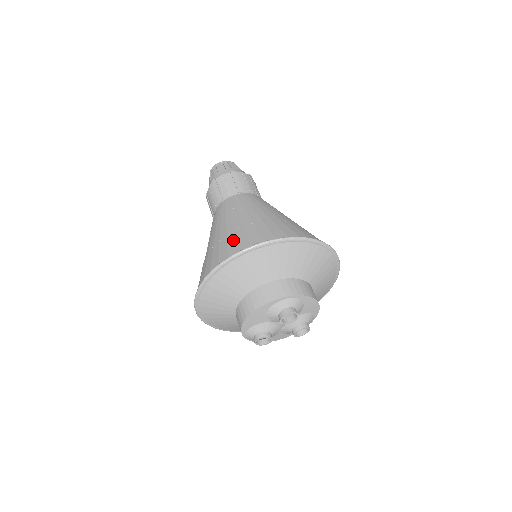
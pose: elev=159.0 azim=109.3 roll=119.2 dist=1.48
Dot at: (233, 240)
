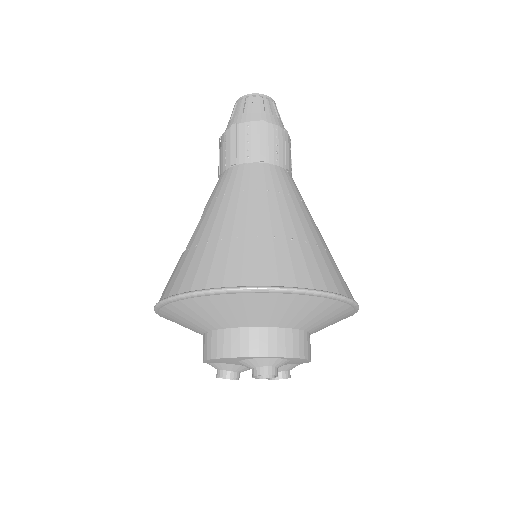
Dot at: (222, 257)
